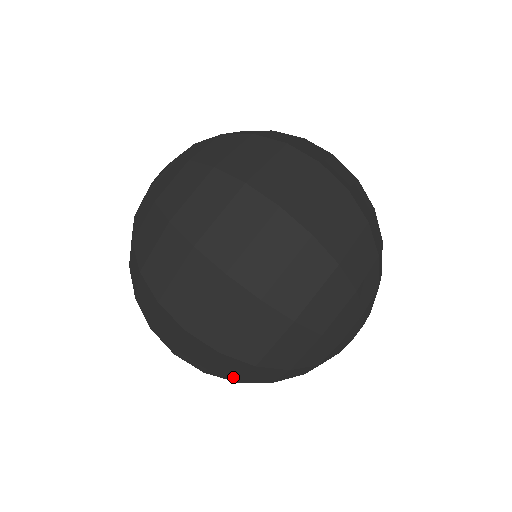
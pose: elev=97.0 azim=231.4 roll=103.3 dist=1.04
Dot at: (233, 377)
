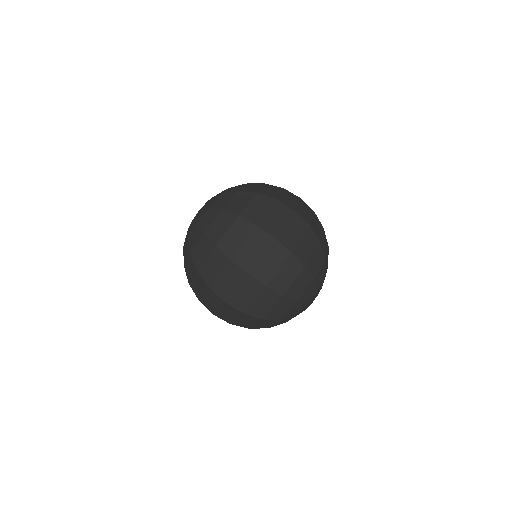
Dot at: occluded
